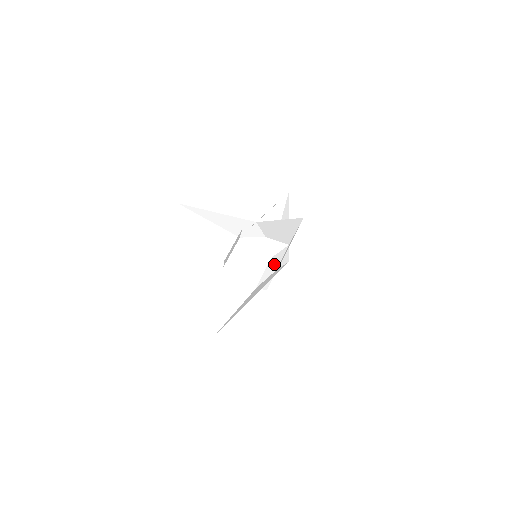
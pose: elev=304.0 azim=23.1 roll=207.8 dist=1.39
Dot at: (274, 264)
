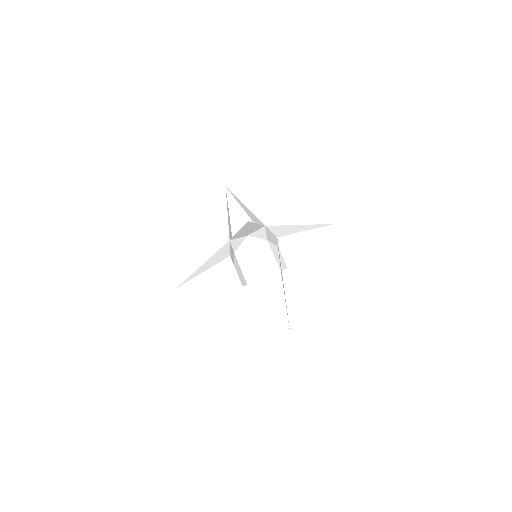
Dot at: occluded
